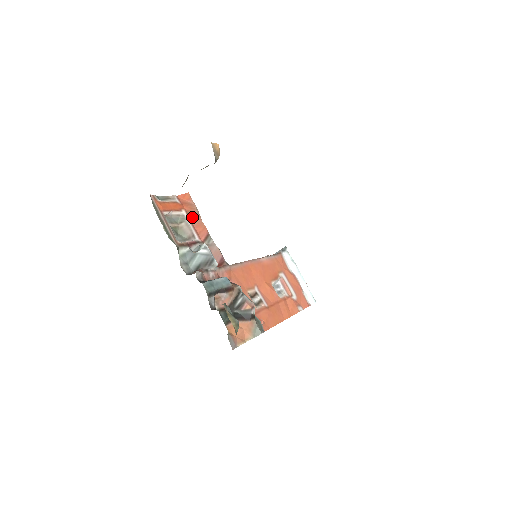
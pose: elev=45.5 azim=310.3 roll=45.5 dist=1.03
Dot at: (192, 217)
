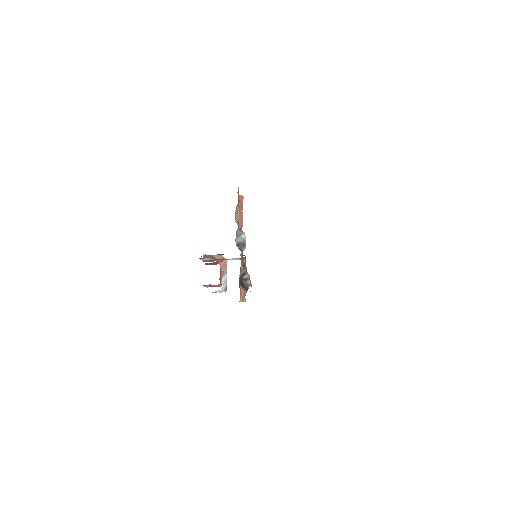
Dot at: (240, 212)
